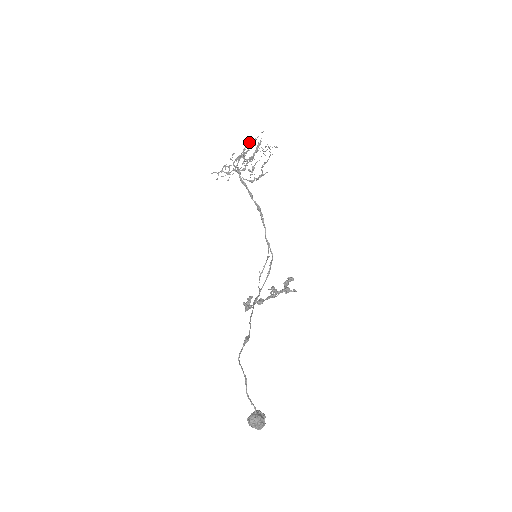
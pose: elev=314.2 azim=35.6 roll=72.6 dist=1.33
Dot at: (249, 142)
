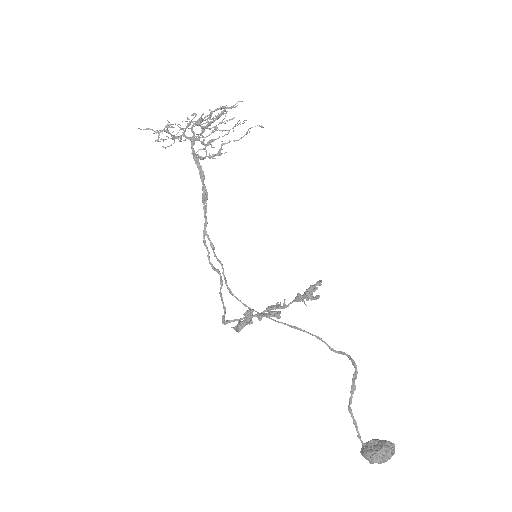
Dot at: (222, 107)
